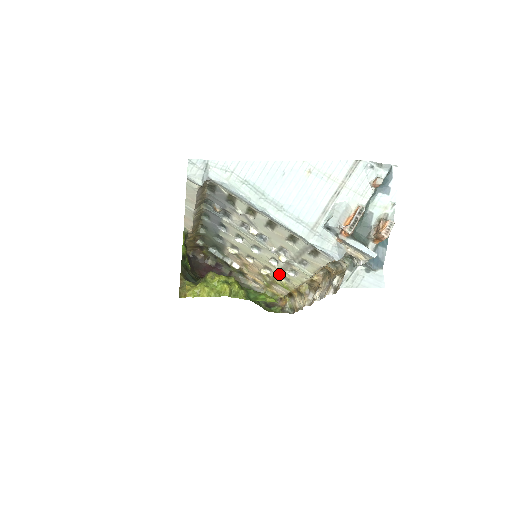
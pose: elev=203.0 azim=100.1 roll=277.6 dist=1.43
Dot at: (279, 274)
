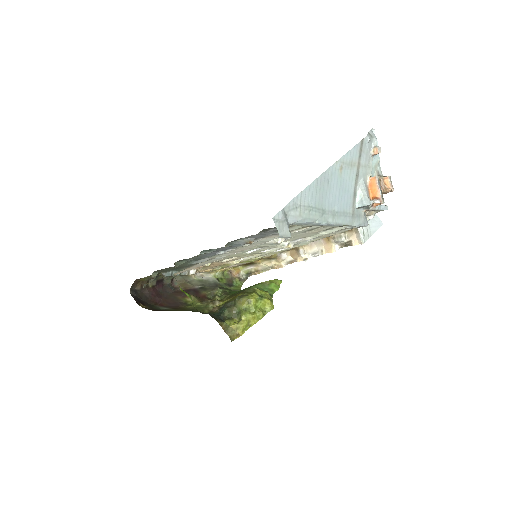
Dot at: (257, 256)
